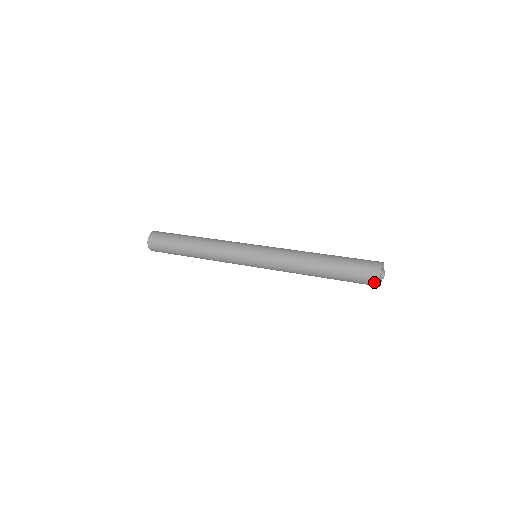
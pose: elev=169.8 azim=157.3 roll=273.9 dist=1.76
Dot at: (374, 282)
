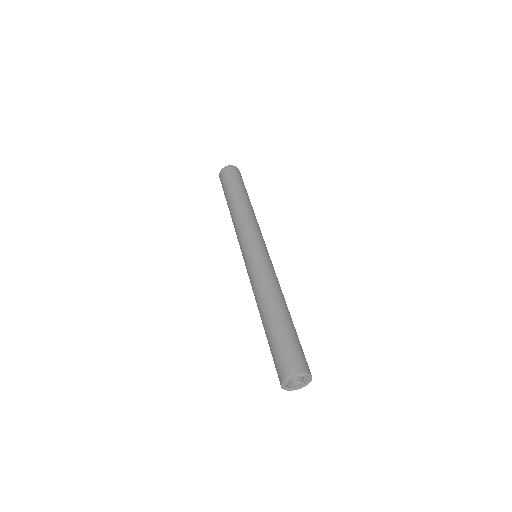
Dot at: (280, 382)
